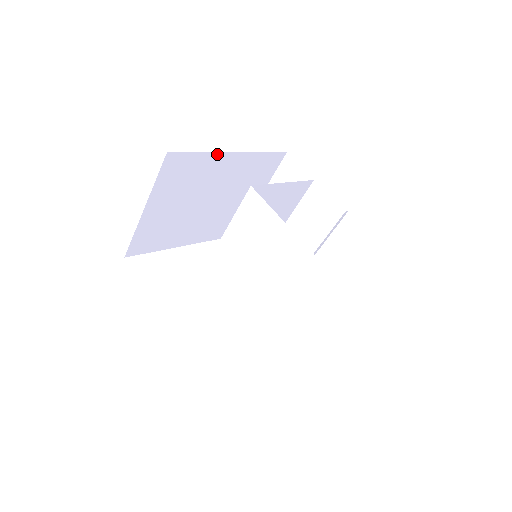
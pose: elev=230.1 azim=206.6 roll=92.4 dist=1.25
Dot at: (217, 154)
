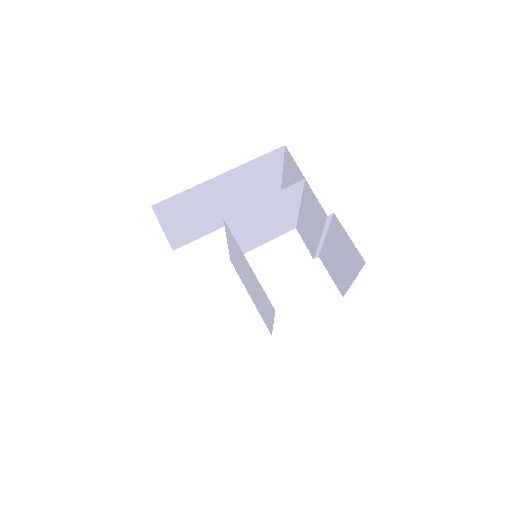
Dot at: (201, 184)
